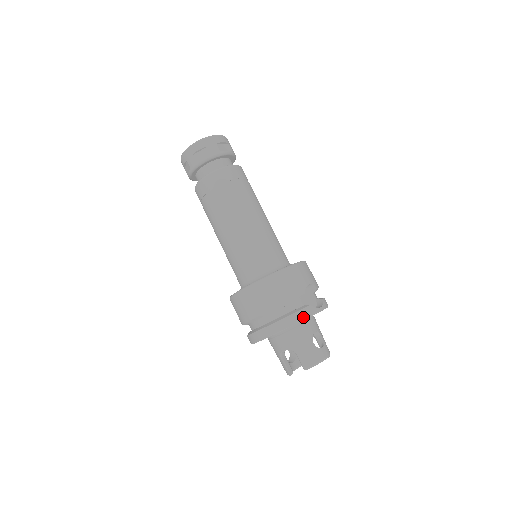
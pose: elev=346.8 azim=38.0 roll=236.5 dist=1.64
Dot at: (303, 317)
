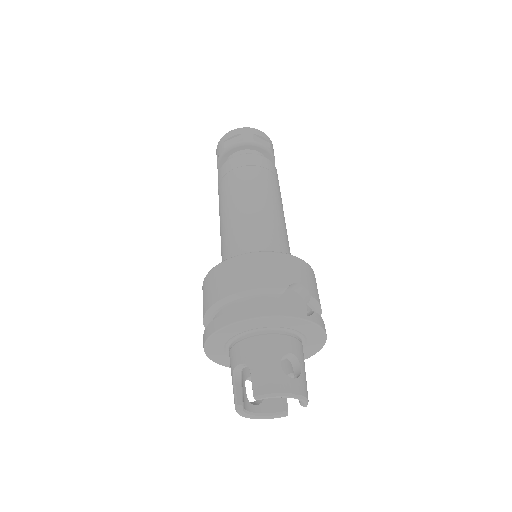
Dot at: (271, 312)
